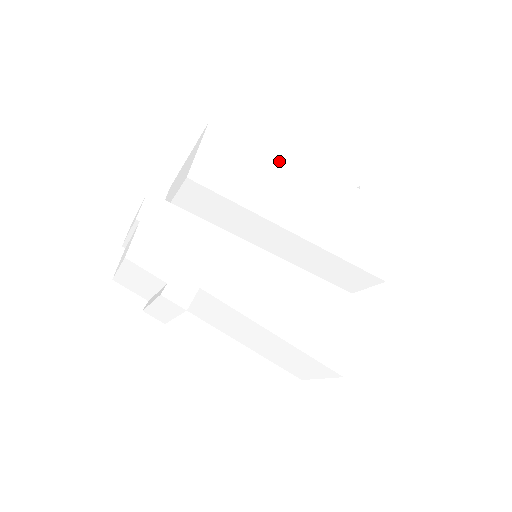
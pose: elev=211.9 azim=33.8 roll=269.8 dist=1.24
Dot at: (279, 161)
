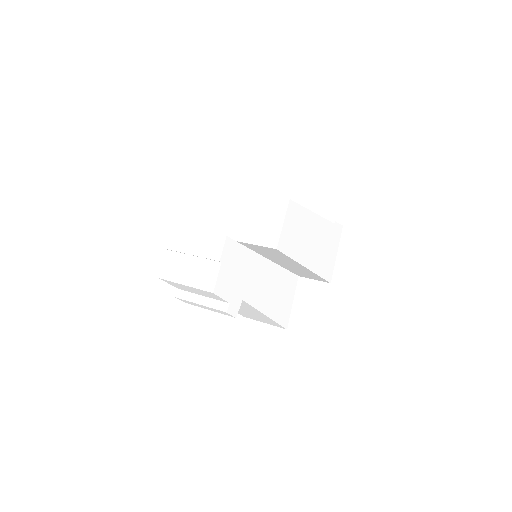
Dot at: (311, 217)
